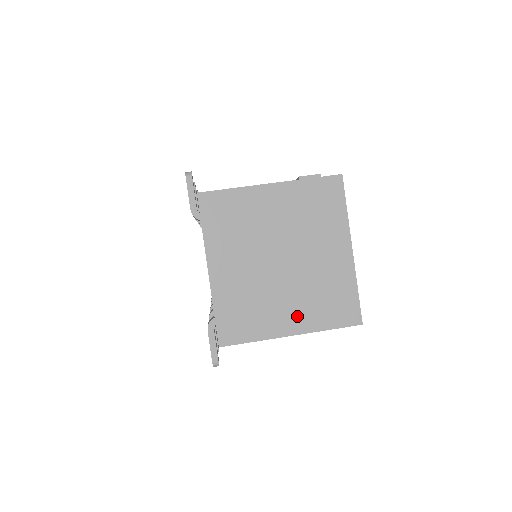
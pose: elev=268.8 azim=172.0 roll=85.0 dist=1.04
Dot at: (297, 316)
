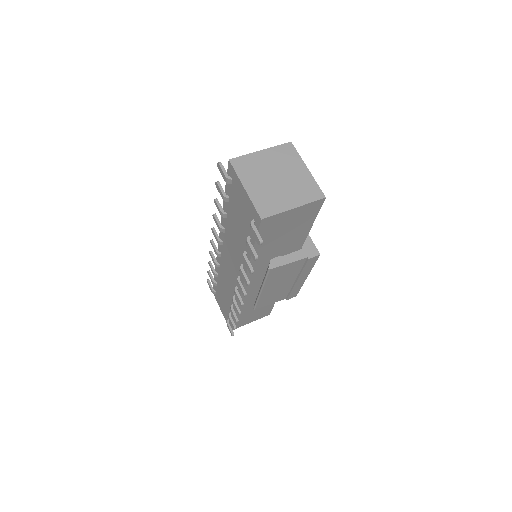
Dot at: (294, 200)
